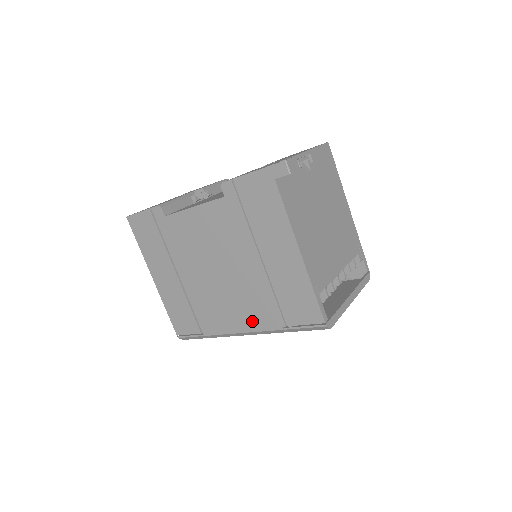
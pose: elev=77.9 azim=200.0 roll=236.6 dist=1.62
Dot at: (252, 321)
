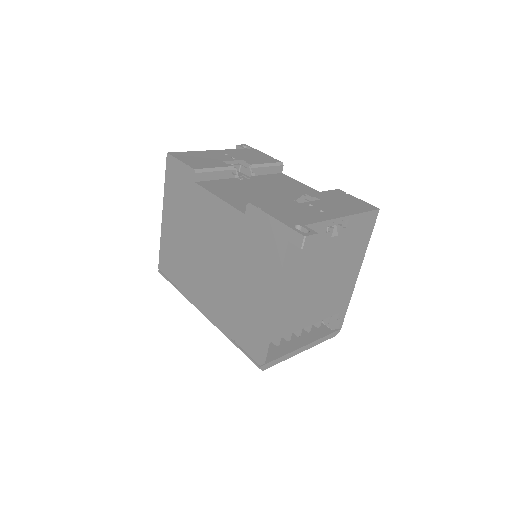
Dot at: (213, 314)
